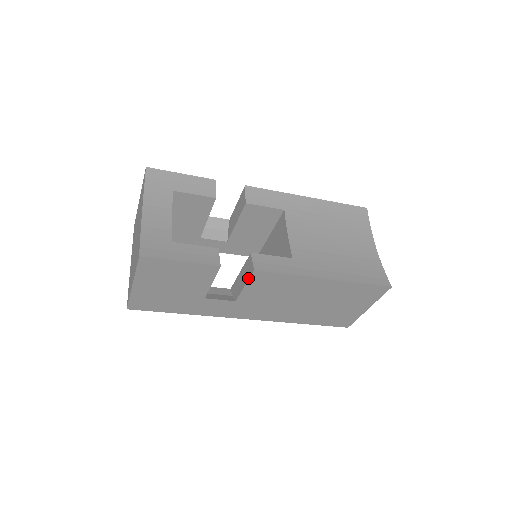
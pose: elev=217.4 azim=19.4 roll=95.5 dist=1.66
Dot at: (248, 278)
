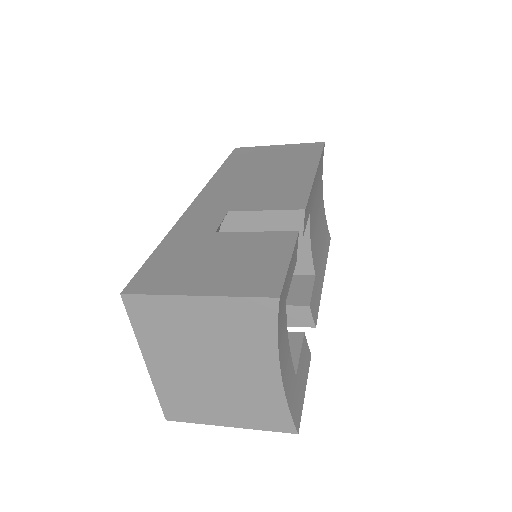
Dot at: (297, 326)
